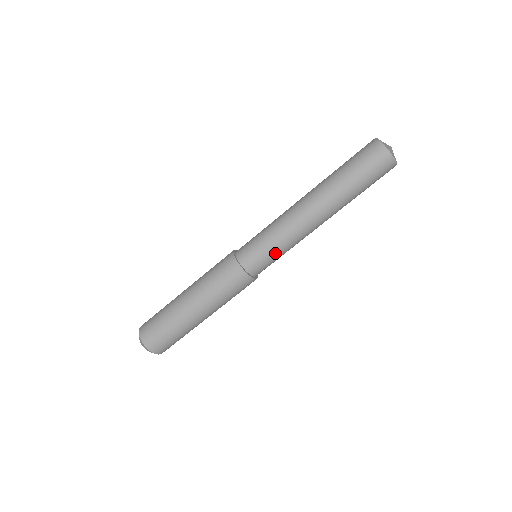
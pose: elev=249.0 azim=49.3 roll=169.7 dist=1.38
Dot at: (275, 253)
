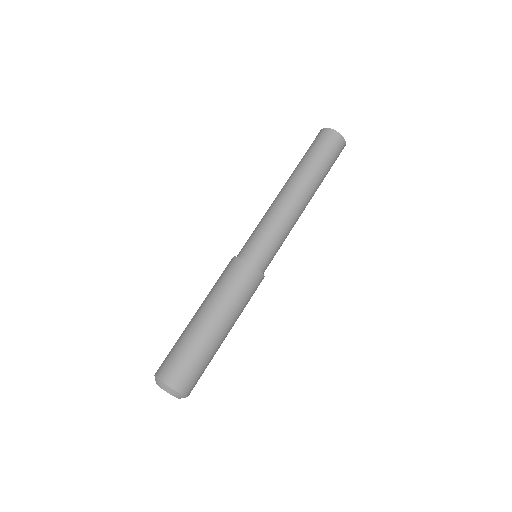
Dot at: (264, 234)
